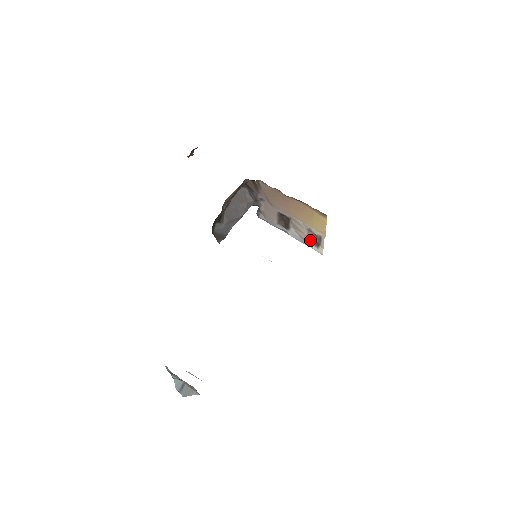
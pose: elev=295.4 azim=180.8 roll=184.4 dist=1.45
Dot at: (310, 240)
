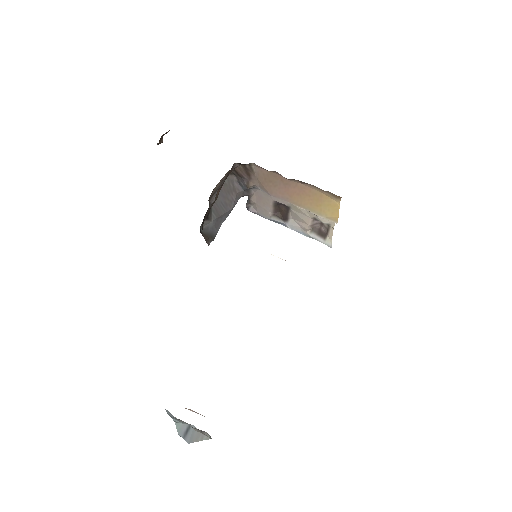
Dot at: (314, 231)
